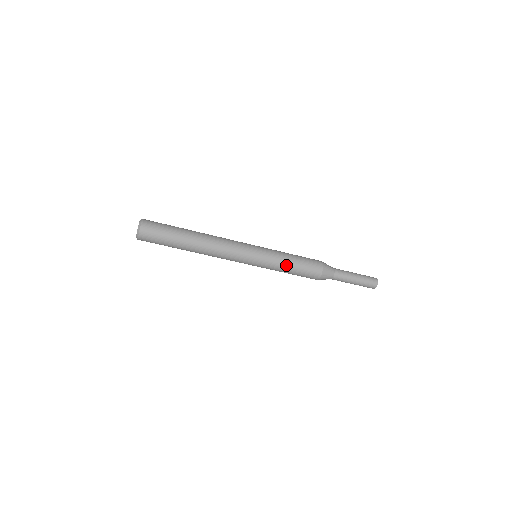
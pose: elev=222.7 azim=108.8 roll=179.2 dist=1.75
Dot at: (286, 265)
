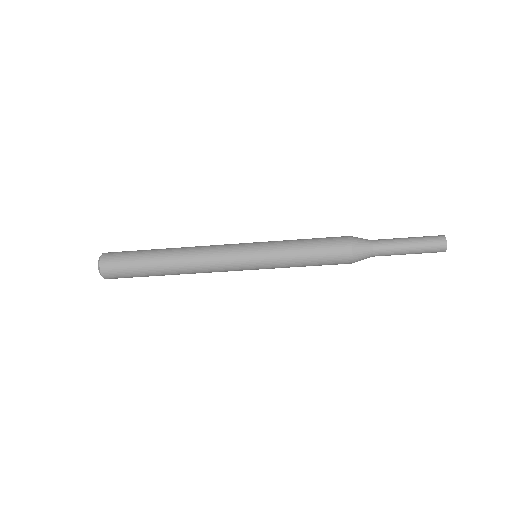
Dot at: (296, 246)
